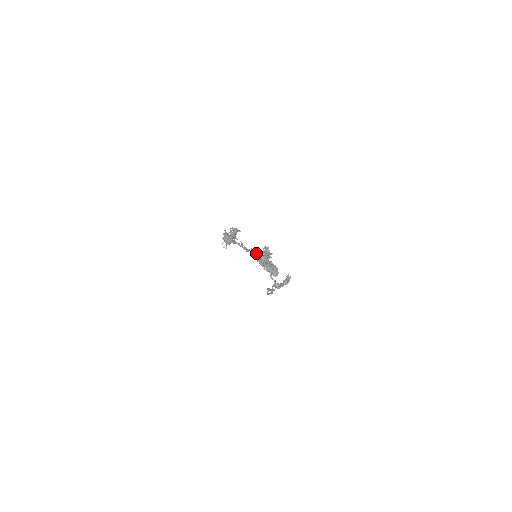
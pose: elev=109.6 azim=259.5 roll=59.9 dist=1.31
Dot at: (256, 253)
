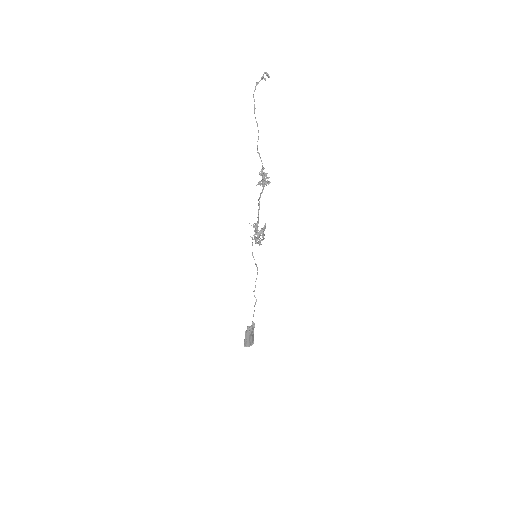
Dot at: occluded
